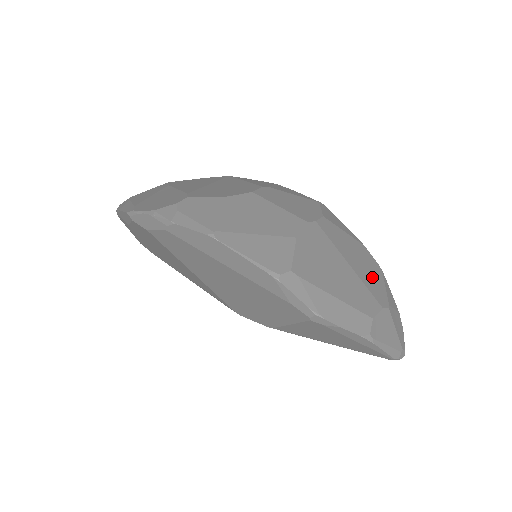
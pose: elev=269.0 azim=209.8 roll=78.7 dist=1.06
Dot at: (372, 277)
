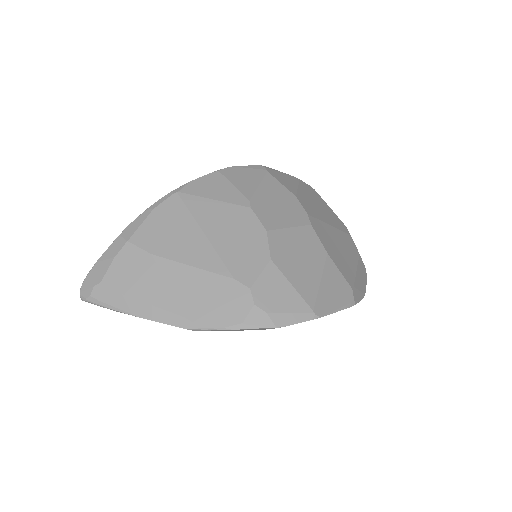
Dot at: (328, 212)
